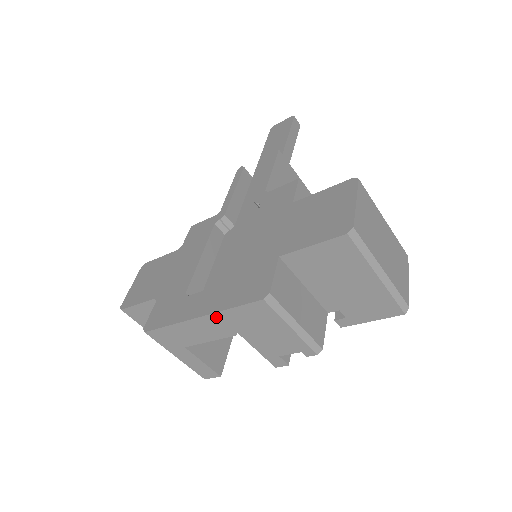
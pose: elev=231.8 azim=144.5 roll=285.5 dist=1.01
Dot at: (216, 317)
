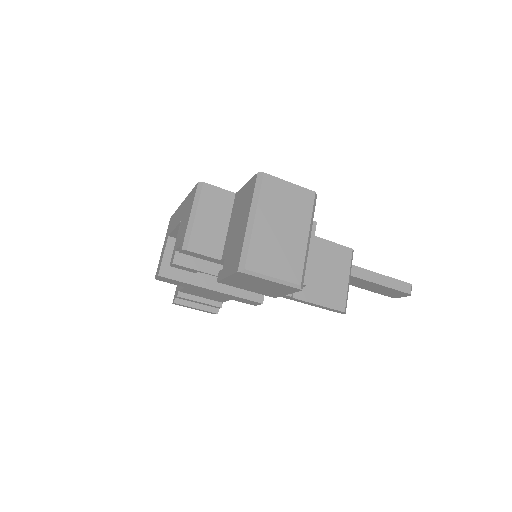
Dot at: (185, 202)
